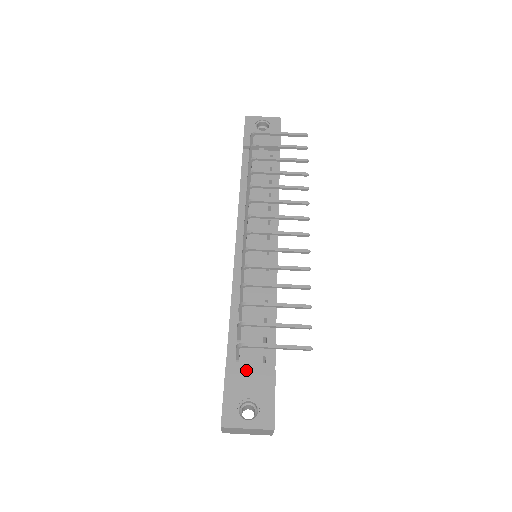
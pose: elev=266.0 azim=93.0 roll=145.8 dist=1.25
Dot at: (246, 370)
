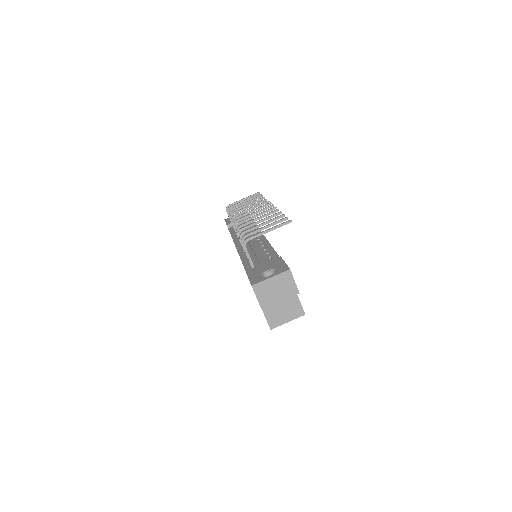
Dot at: (260, 265)
